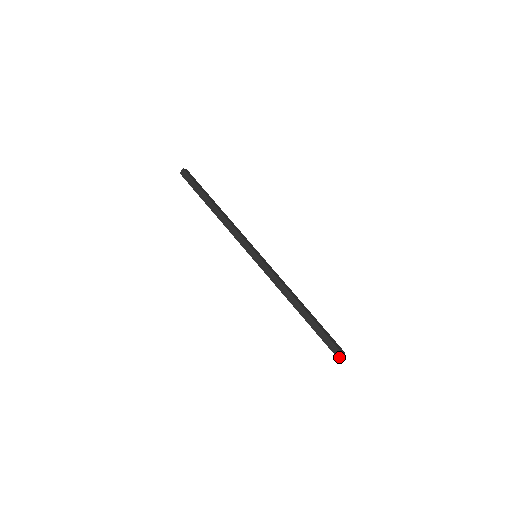
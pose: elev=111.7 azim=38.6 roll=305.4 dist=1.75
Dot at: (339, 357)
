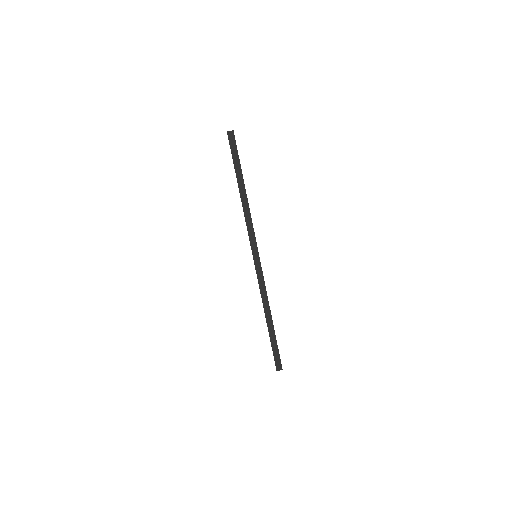
Dot at: (276, 368)
